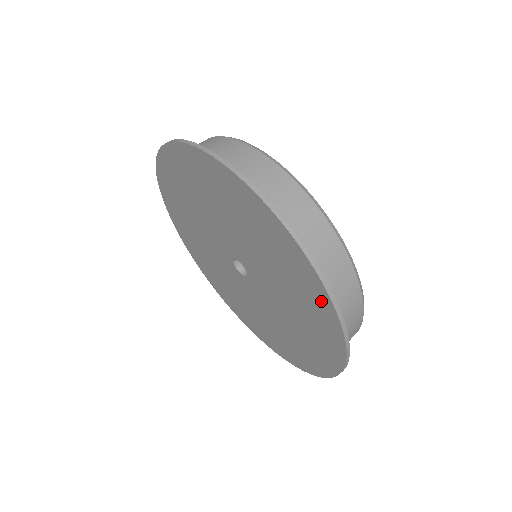
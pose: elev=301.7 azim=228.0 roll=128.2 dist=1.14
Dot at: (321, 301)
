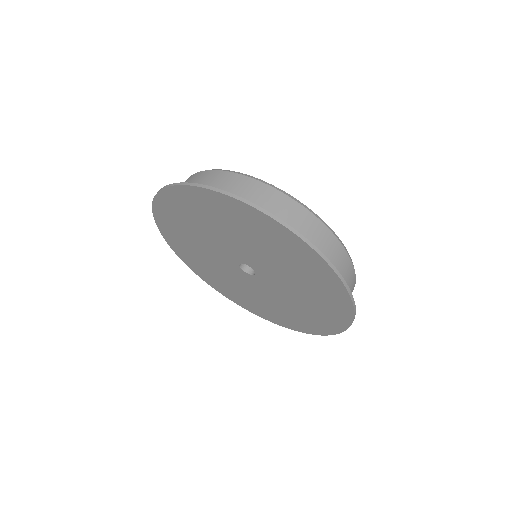
Dot at: (236, 208)
